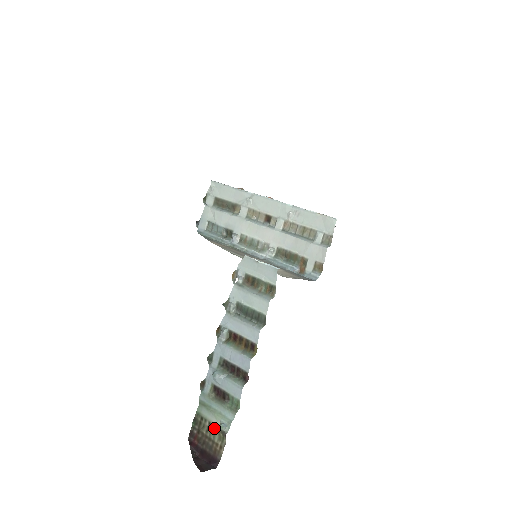
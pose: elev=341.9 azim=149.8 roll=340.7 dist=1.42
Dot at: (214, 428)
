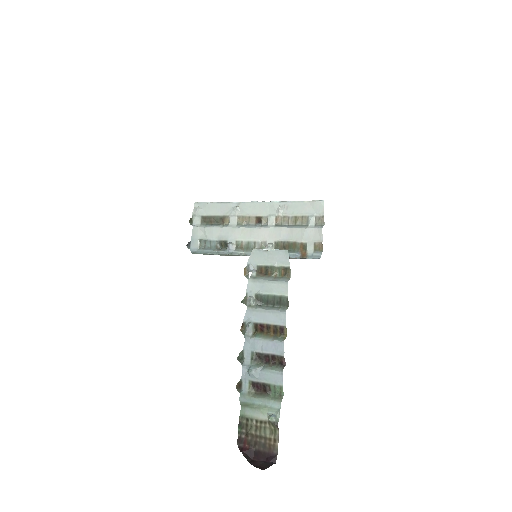
Dot at: (263, 424)
